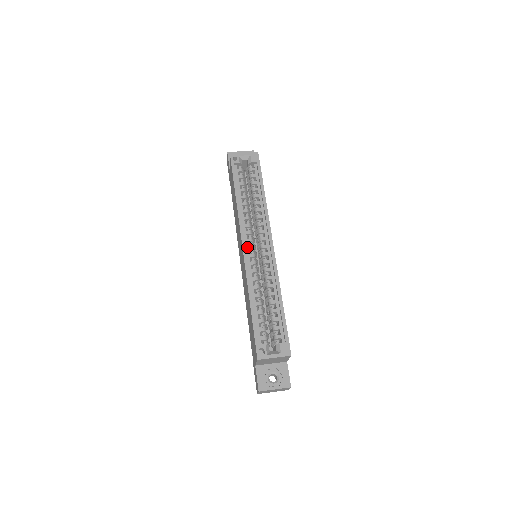
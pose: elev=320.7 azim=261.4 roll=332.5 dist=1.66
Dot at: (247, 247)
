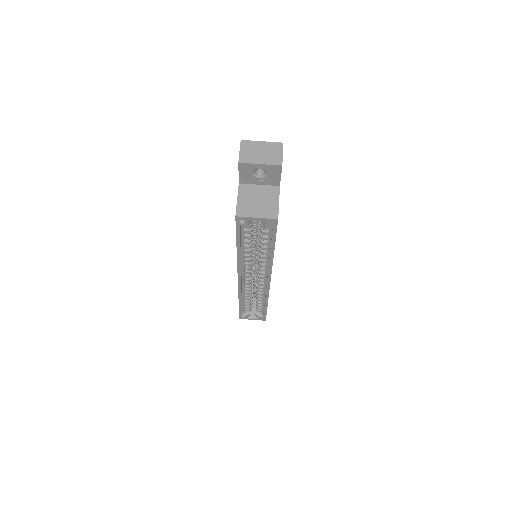
Dot at: (243, 277)
